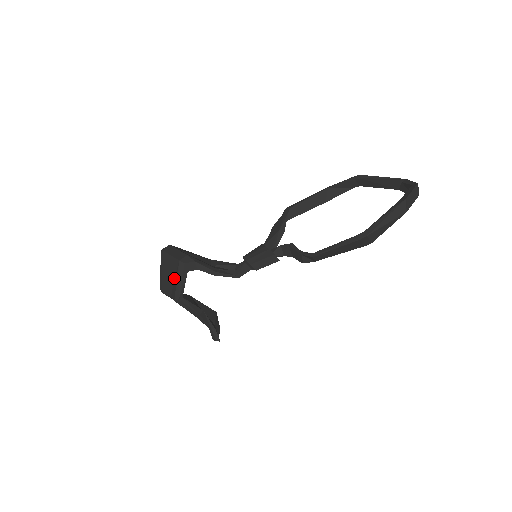
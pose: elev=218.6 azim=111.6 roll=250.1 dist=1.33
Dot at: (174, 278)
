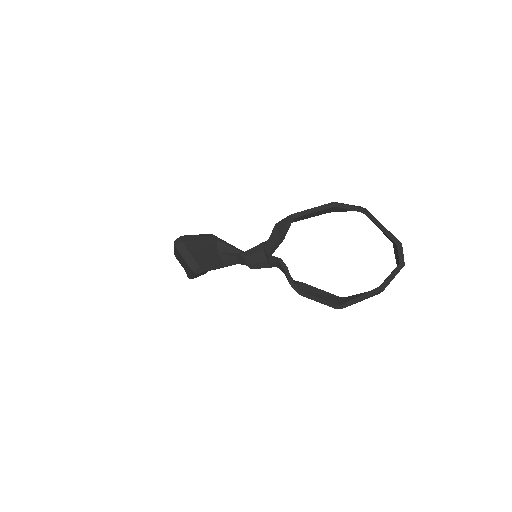
Dot at: (188, 270)
